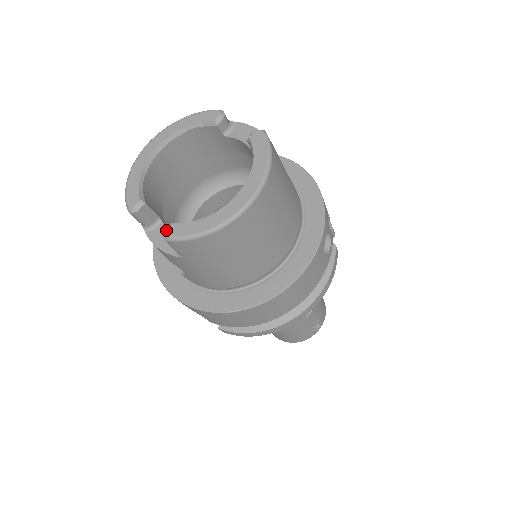
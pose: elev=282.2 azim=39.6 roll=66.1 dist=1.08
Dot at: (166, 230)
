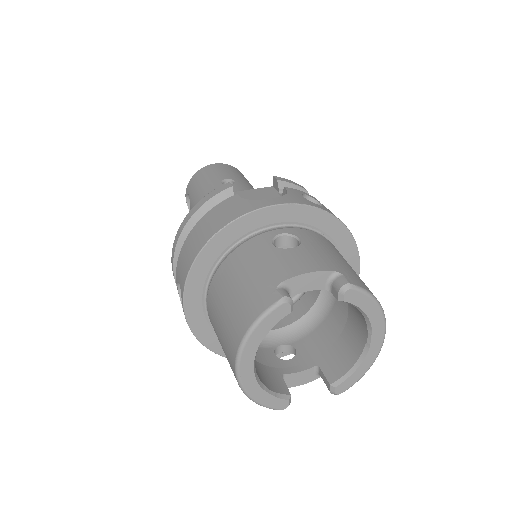
Dot at: (335, 393)
